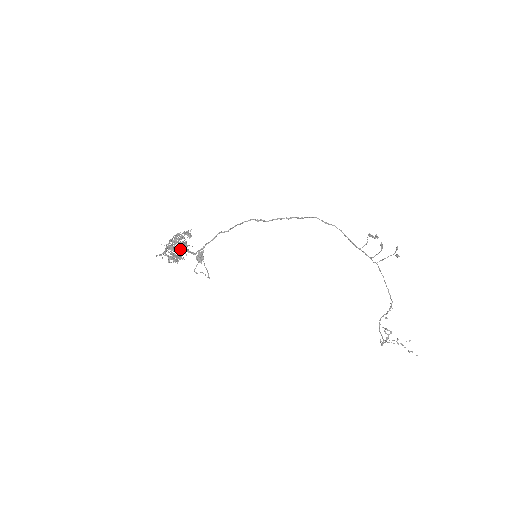
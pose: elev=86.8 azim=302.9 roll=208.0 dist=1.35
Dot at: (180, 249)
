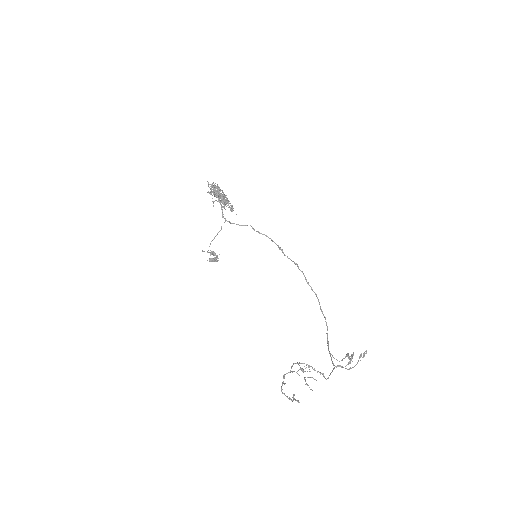
Dot at: (222, 196)
